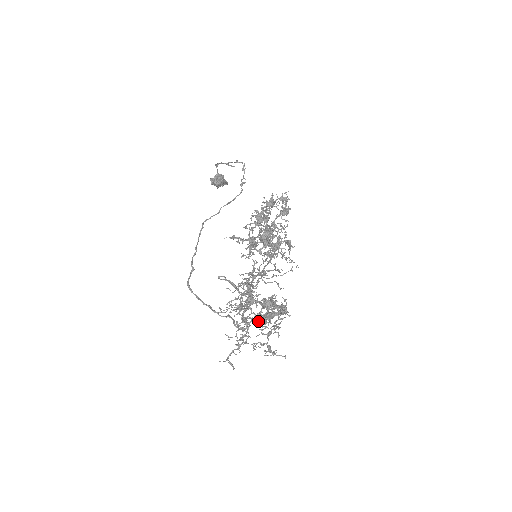
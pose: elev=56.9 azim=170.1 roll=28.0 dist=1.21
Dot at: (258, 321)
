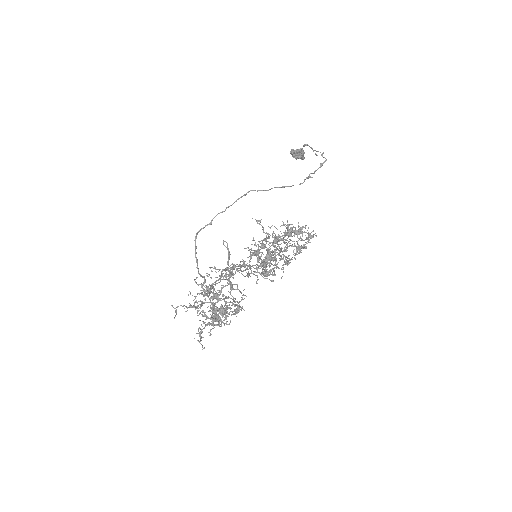
Dot at: (212, 307)
